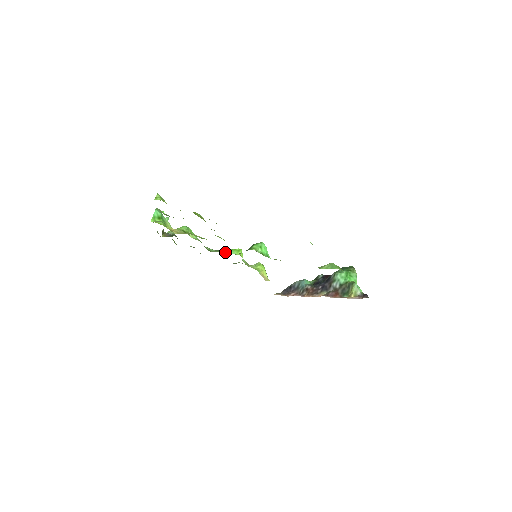
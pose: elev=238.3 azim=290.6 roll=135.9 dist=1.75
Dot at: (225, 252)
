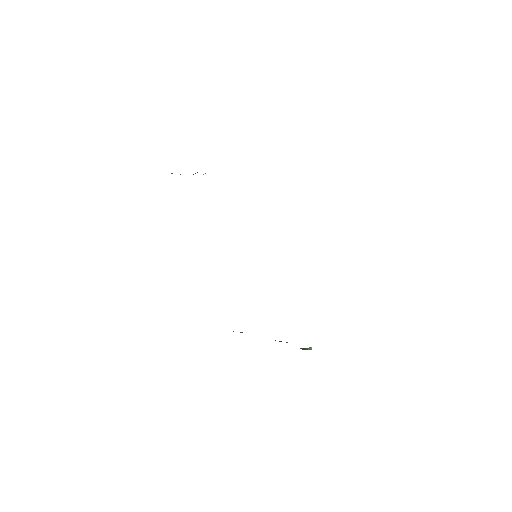
Dot at: occluded
